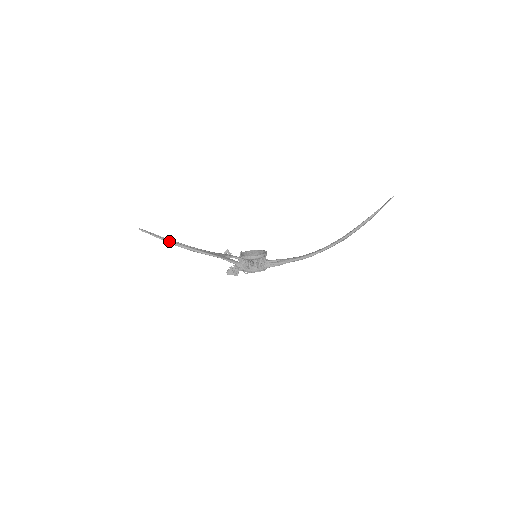
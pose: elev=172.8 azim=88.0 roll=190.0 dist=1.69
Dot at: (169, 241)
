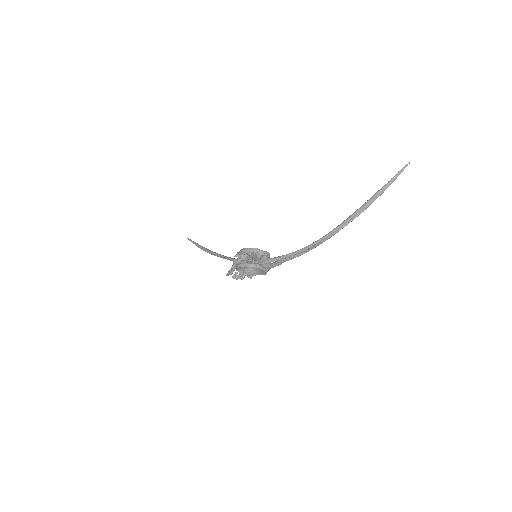
Dot at: (200, 246)
